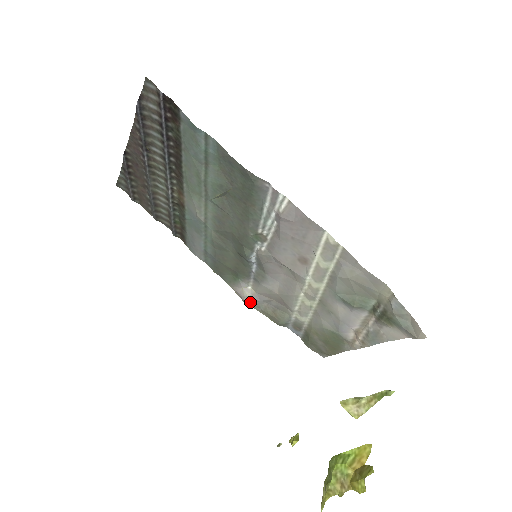
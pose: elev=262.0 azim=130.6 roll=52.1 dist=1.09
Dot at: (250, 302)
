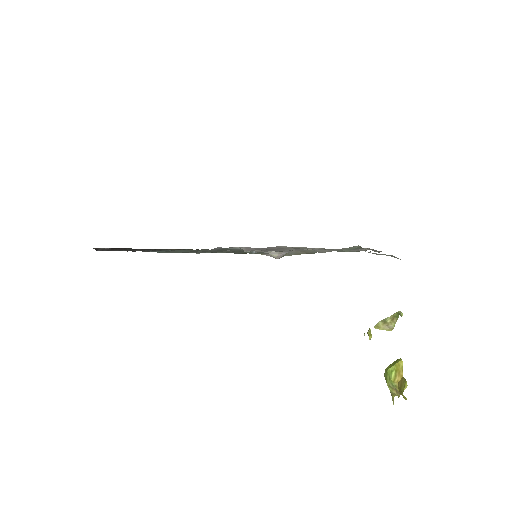
Dot at: occluded
